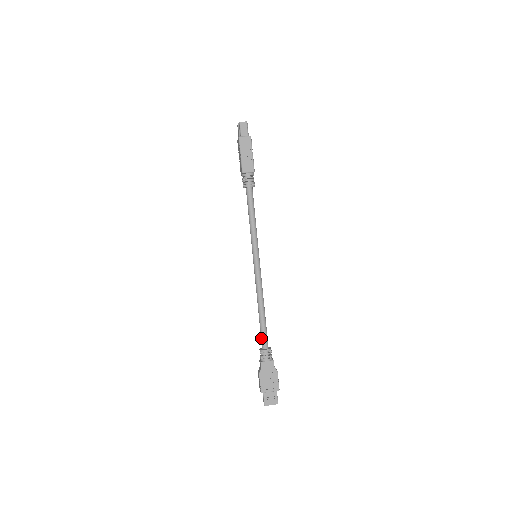
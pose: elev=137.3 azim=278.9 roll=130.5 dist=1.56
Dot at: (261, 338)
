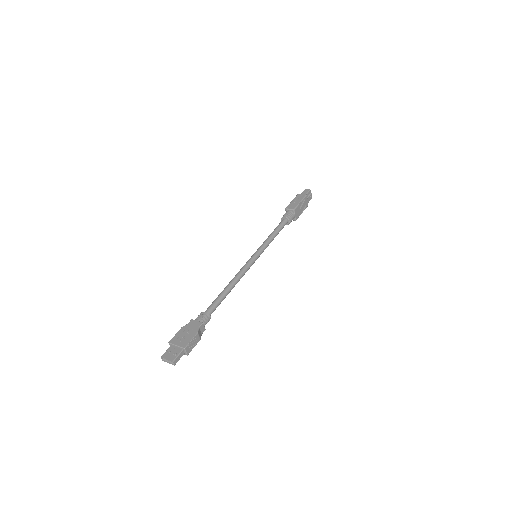
Dot at: (210, 306)
